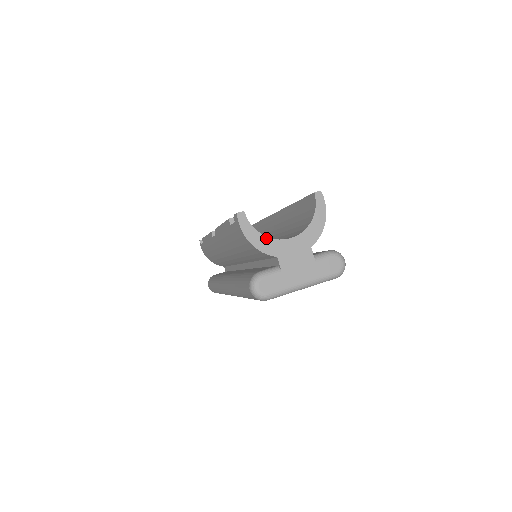
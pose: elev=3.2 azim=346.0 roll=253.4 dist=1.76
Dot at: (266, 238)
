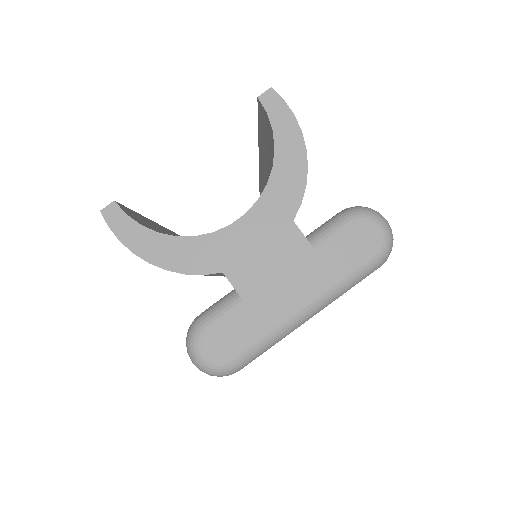
Dot at: (183, 240)
